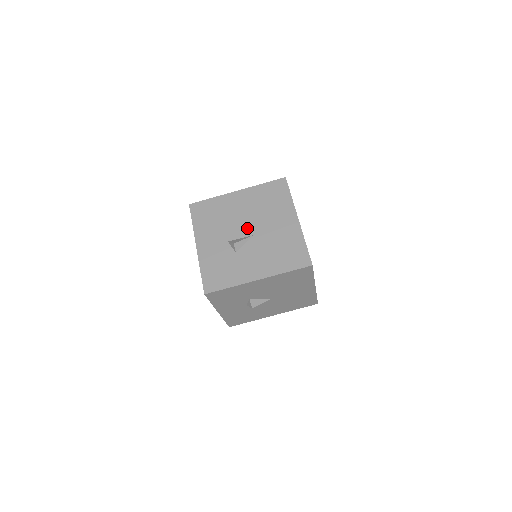
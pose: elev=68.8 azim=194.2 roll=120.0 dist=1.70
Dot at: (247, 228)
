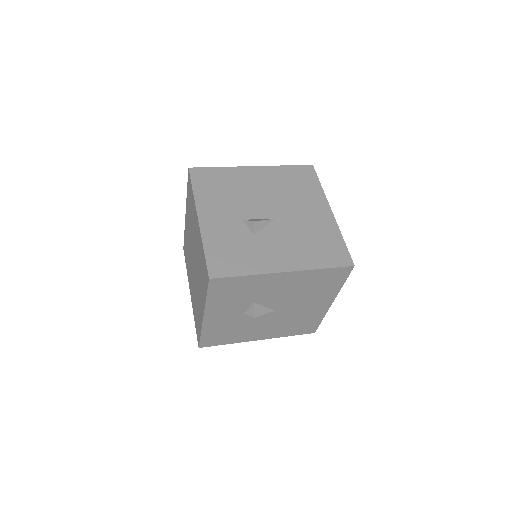
Dot at: (268, 209)
